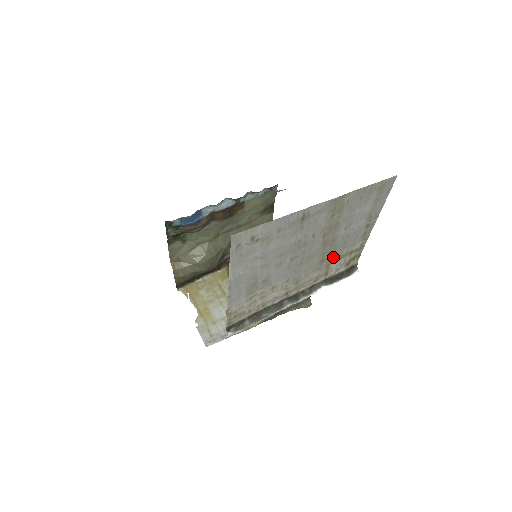
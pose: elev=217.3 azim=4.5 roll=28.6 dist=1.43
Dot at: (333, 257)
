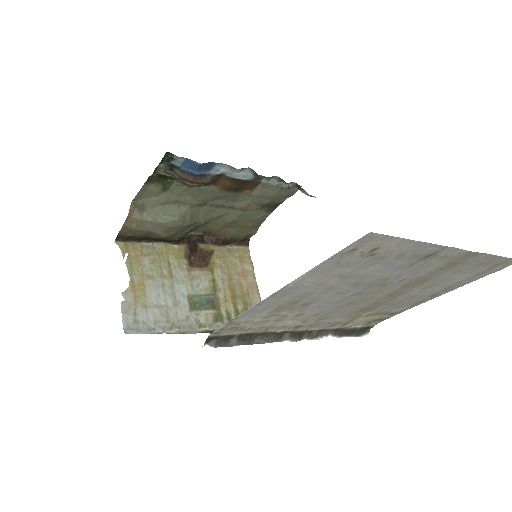
Dot at: (373, 310)
